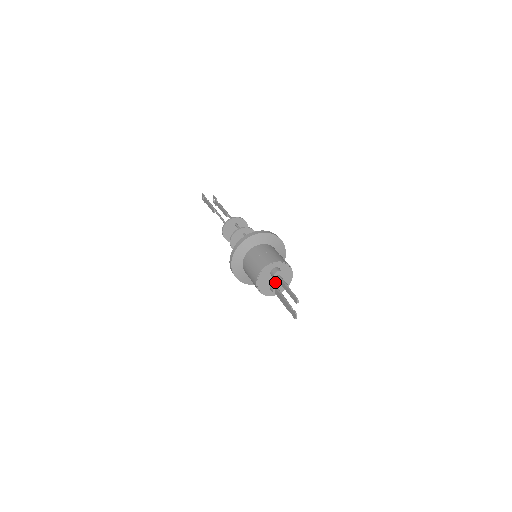
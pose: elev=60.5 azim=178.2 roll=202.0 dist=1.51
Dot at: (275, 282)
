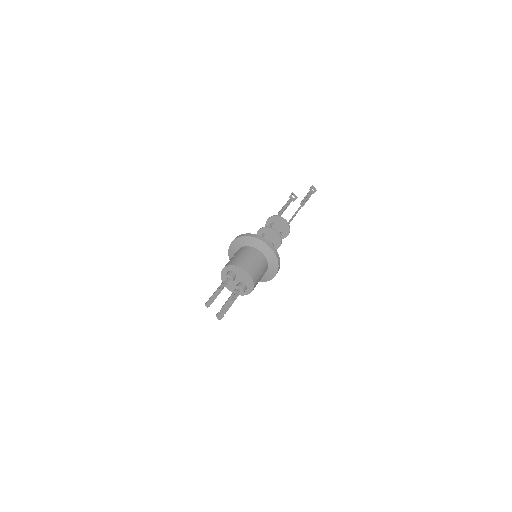
Dot at: (238, 283)
